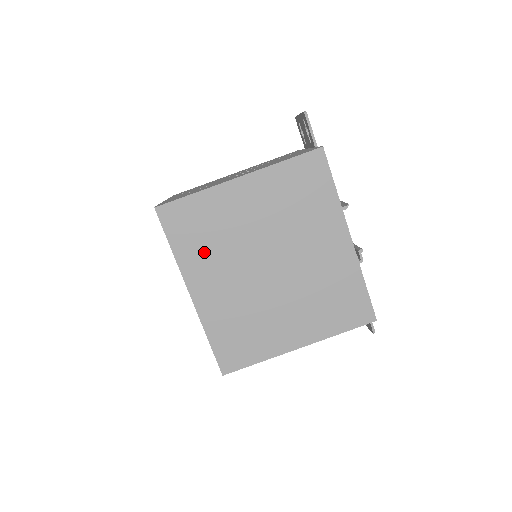
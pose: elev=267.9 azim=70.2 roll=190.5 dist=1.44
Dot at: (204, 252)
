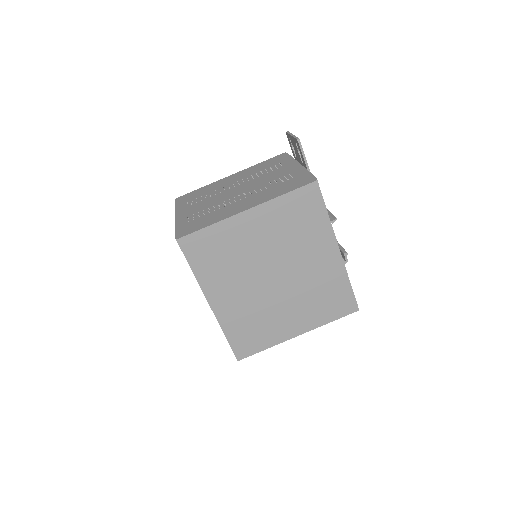
Dot at: (220, 271)
